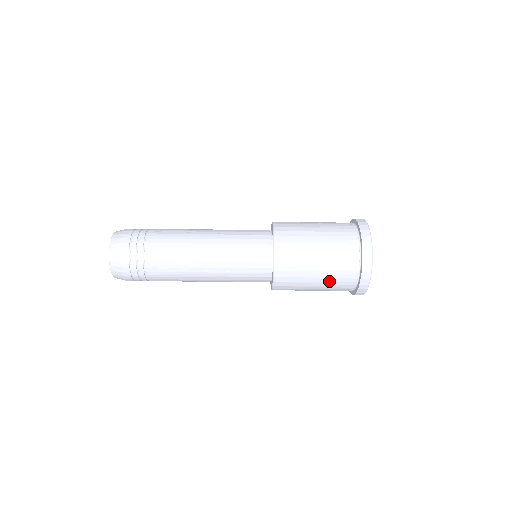
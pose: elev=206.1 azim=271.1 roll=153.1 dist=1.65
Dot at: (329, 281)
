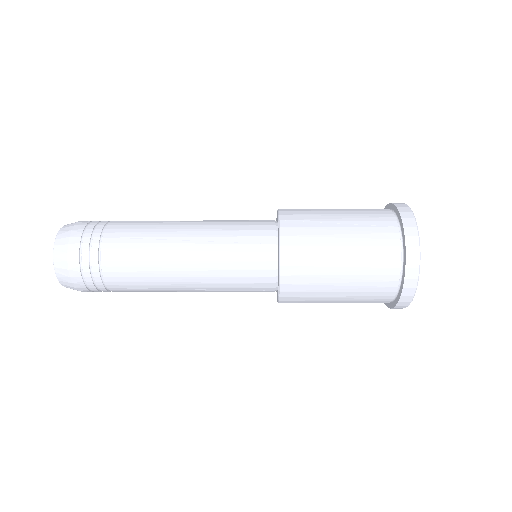
Dot at: (353, 302)
